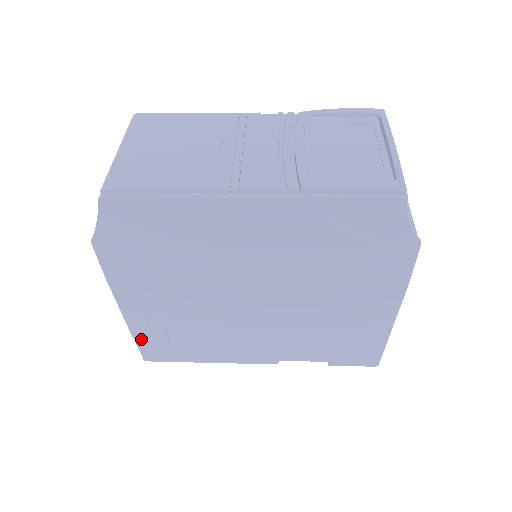
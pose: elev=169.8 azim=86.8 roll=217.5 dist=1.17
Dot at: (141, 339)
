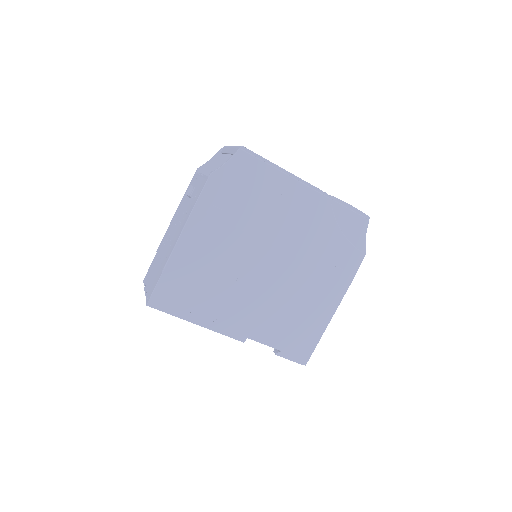
Dot at: (167, 276)
